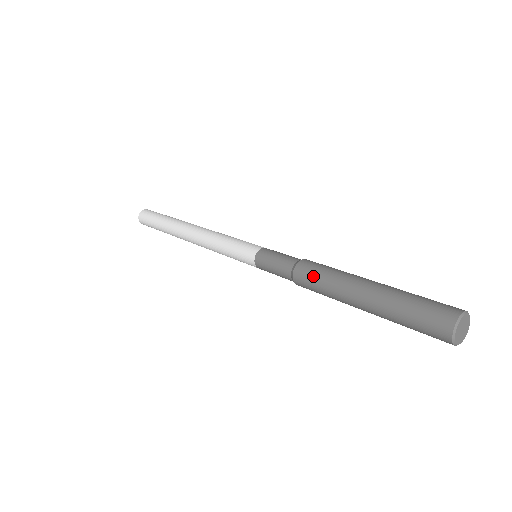
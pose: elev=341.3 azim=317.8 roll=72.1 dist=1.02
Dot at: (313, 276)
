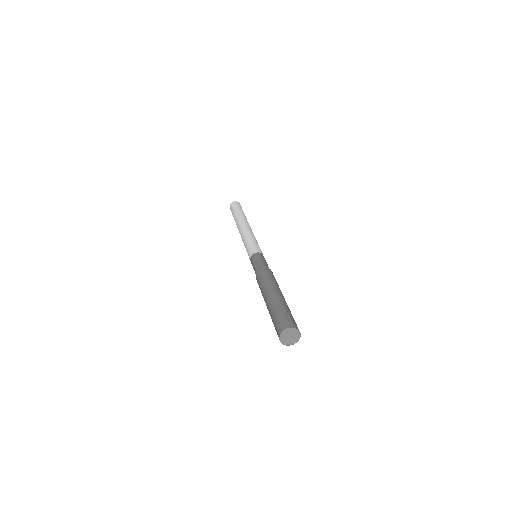
Dot at: (259, 280)
